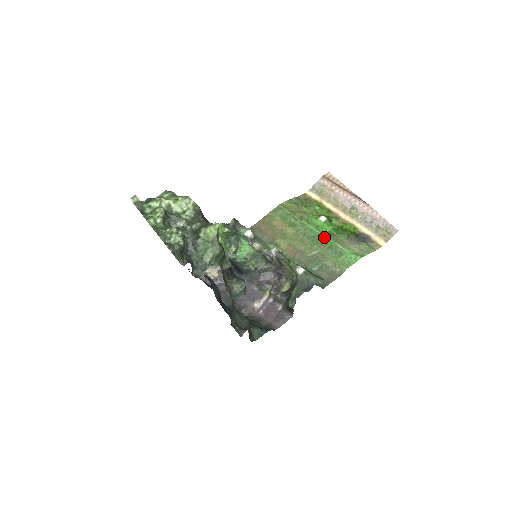
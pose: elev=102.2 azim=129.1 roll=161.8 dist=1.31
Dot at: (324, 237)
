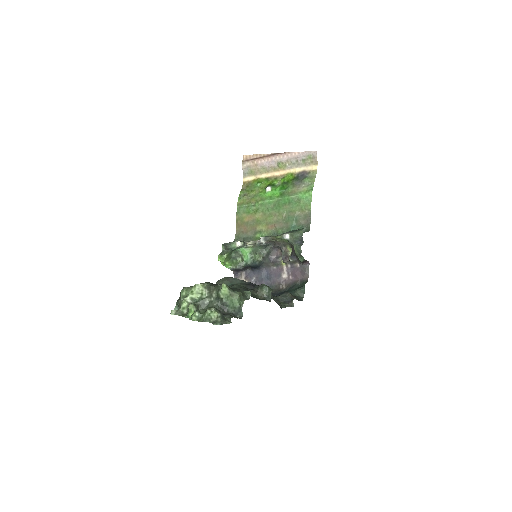
Dot at: (280, 200)
